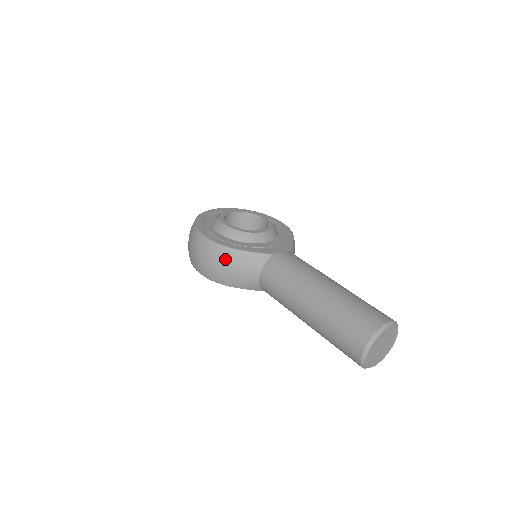
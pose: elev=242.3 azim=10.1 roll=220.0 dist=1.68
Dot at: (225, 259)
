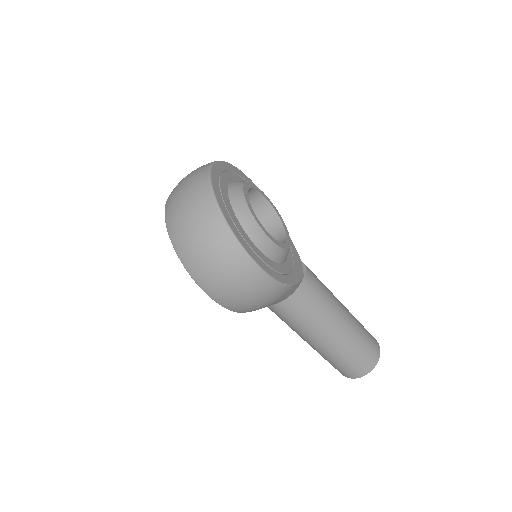
Dot at: (275, 297)
